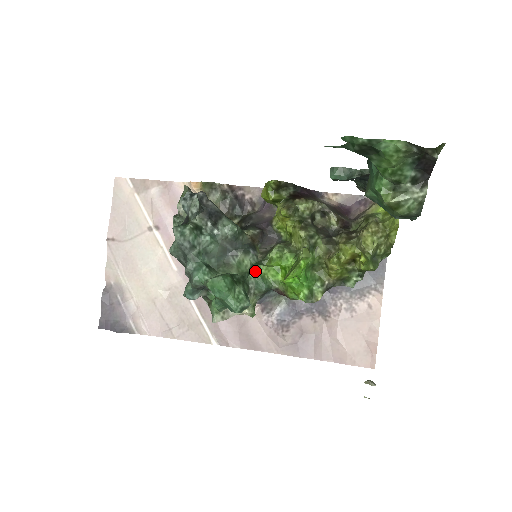
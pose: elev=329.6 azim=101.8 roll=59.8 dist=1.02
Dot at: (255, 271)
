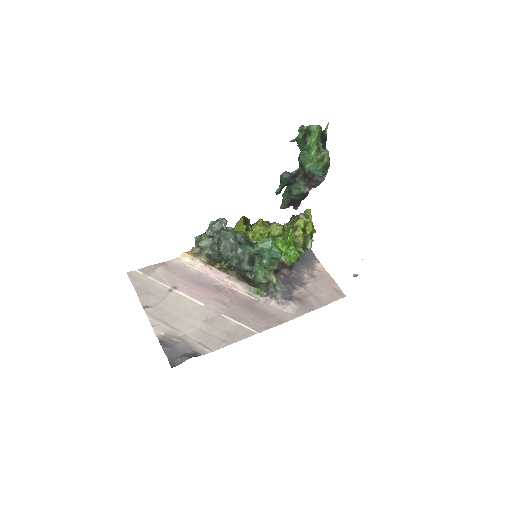
Dot at: occluded
